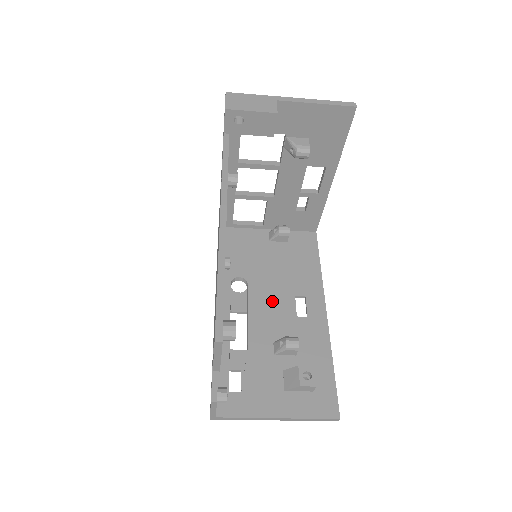
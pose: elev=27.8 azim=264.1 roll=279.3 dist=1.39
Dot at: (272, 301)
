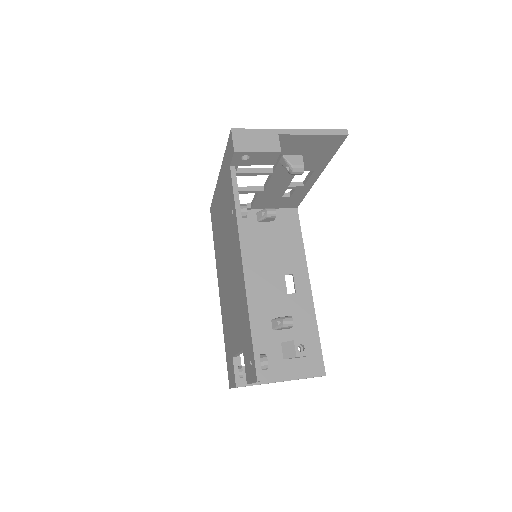
Dot at: (266, 282)
